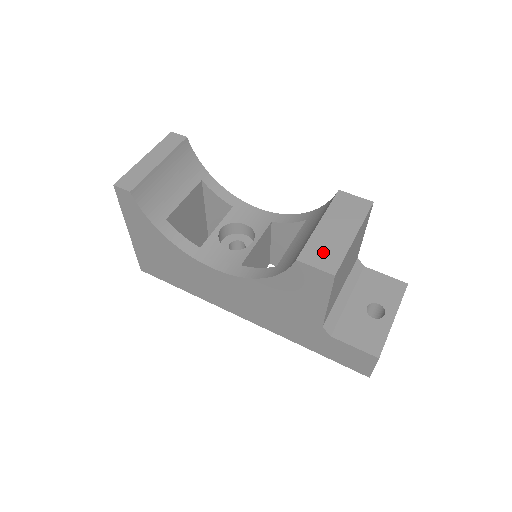
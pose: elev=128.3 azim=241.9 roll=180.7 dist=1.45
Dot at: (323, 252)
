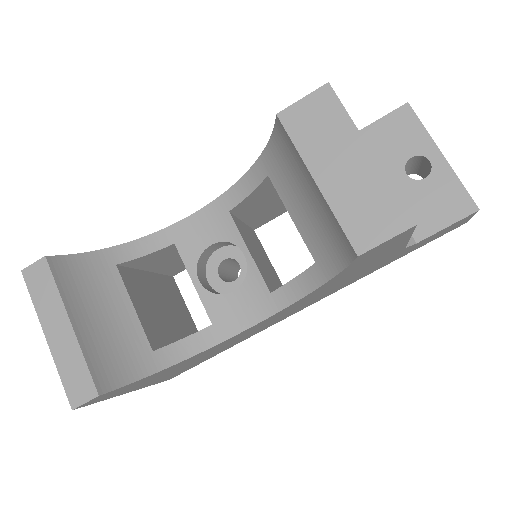
Dot at: (368, 212)
